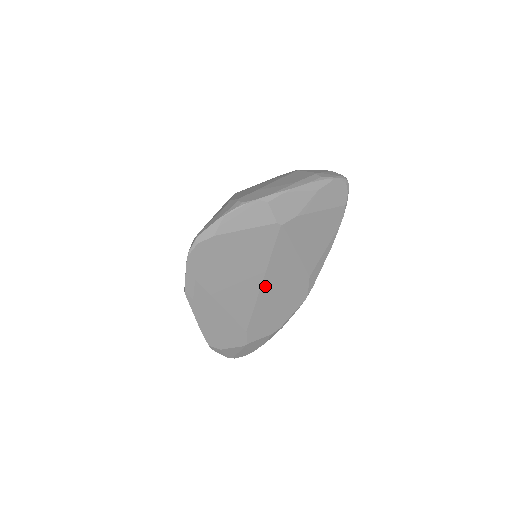
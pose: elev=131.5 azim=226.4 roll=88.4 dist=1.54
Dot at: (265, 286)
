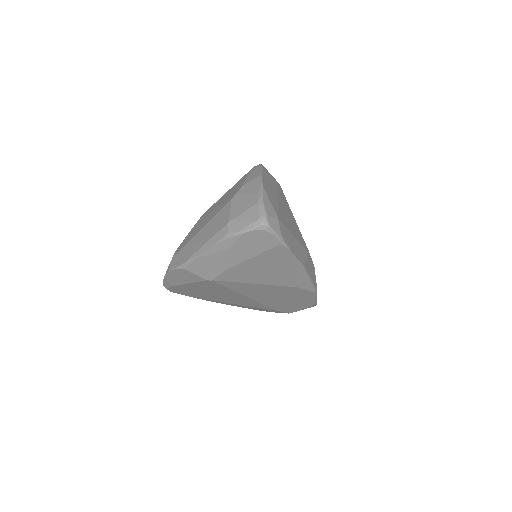
Dot at: (255, 298)
